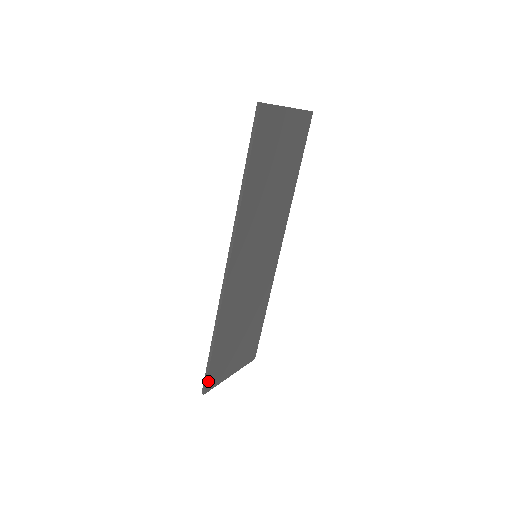
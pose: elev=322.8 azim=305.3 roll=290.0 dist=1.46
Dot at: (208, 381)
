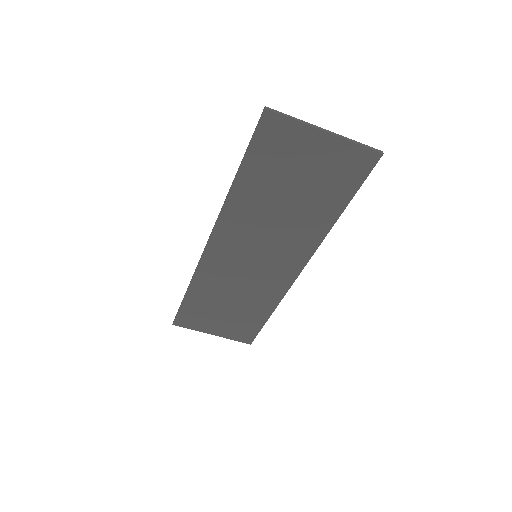
Dot at: (179, 318)
